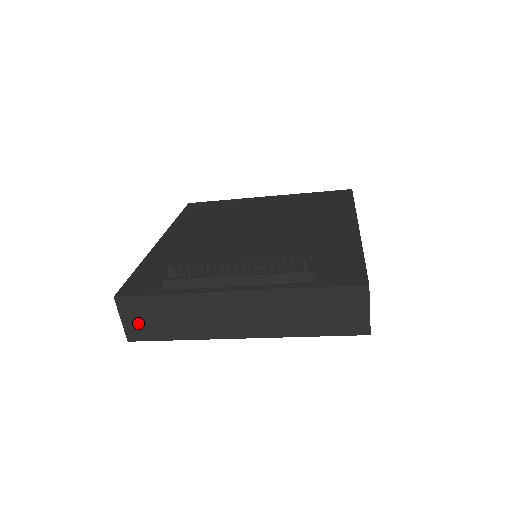
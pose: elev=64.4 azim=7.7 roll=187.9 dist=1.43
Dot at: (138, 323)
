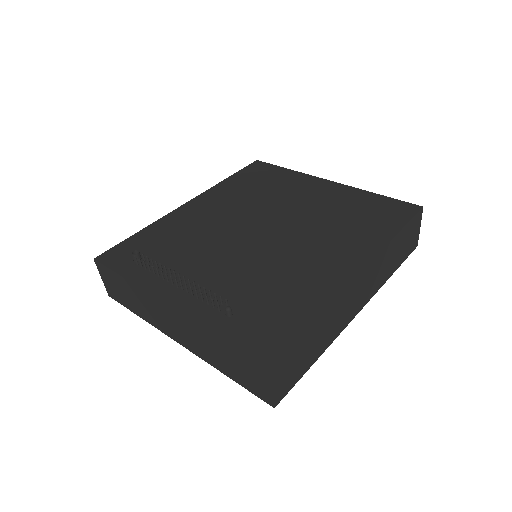
Dot at: (112, 287)
